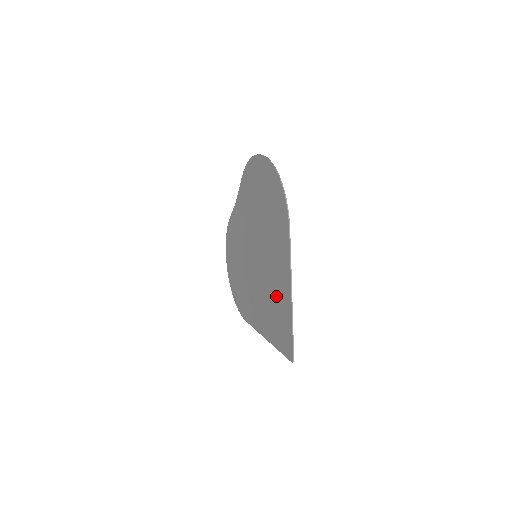
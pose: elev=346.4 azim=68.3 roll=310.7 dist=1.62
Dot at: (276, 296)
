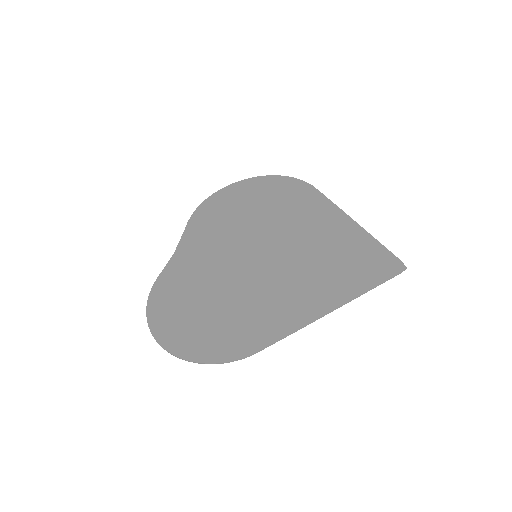
Dot at: (328, 247)
